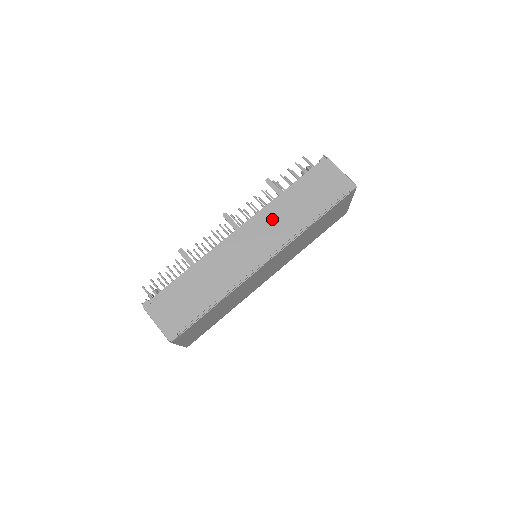
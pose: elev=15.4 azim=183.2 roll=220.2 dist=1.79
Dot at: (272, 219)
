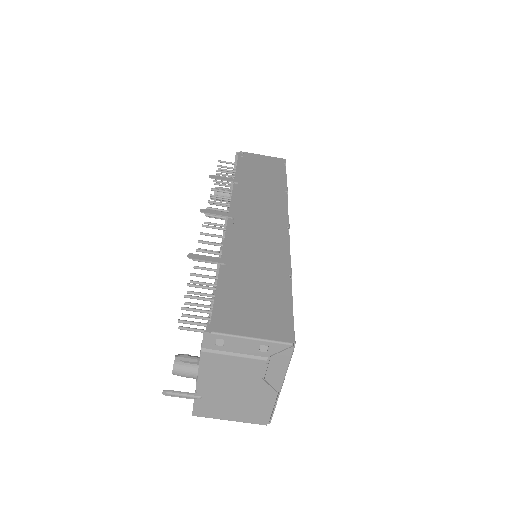
Dot at: (251, 197)
